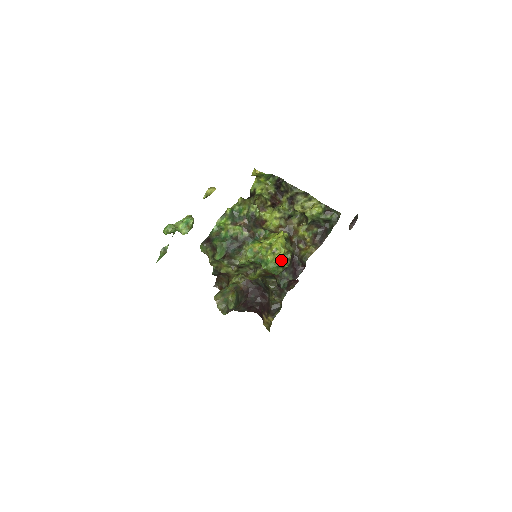
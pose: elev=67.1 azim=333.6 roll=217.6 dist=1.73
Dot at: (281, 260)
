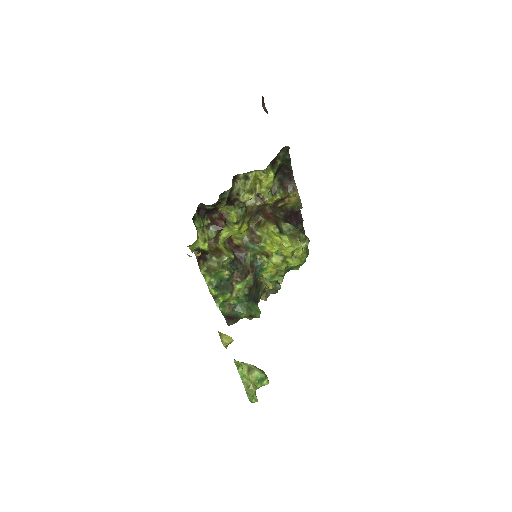
Dot at: (303, 249)
